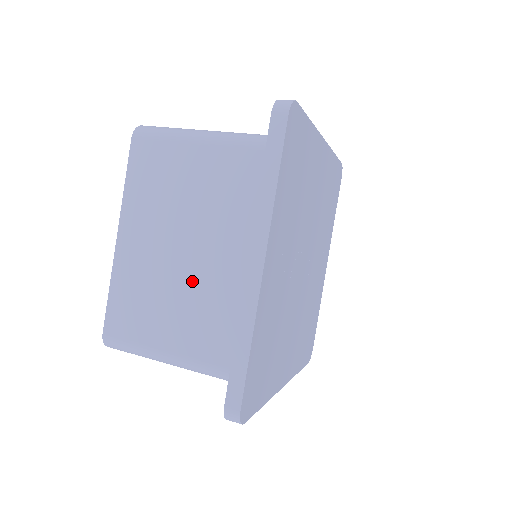
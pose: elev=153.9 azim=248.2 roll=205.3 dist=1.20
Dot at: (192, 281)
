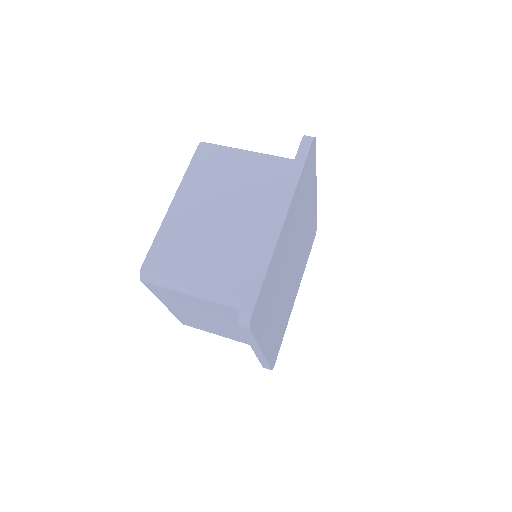
Dot at: (223, 328)
